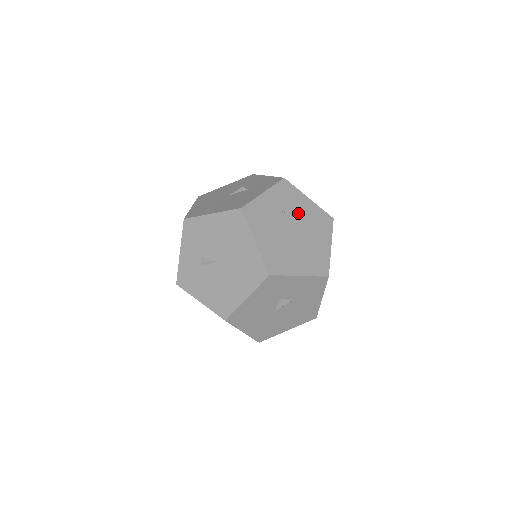
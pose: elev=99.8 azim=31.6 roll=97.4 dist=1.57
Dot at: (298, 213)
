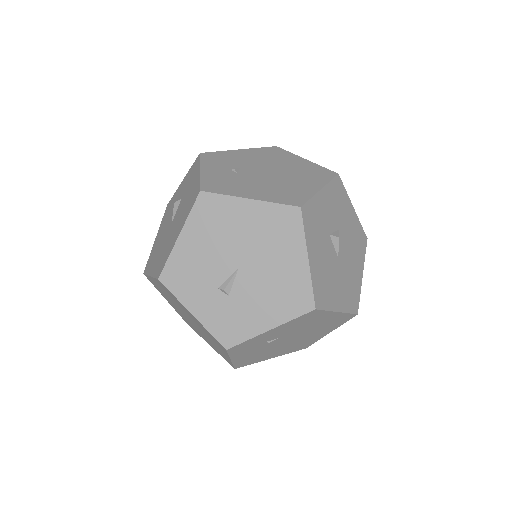
Dot at: (248, 161)
